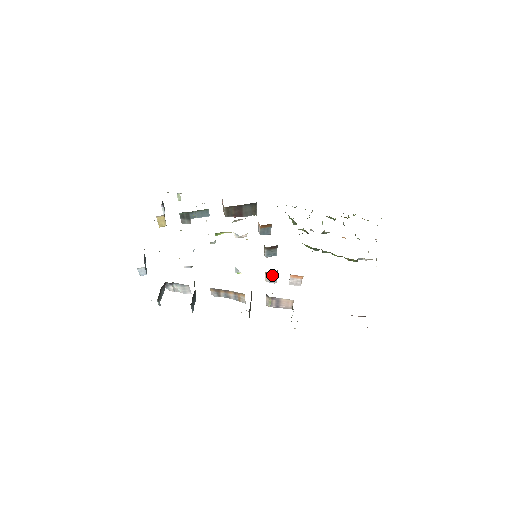
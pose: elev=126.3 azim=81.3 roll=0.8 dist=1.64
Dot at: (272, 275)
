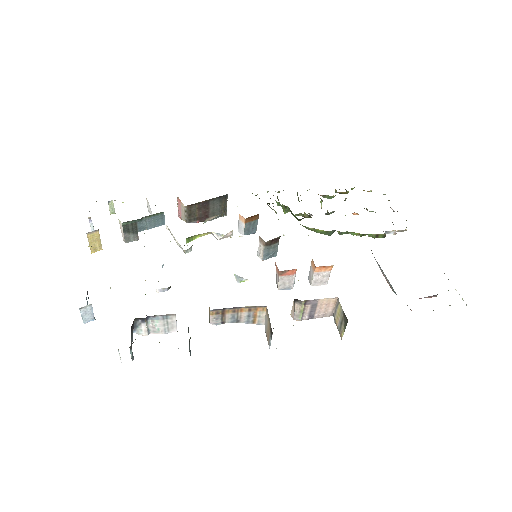
Dot at: (289, 275)
